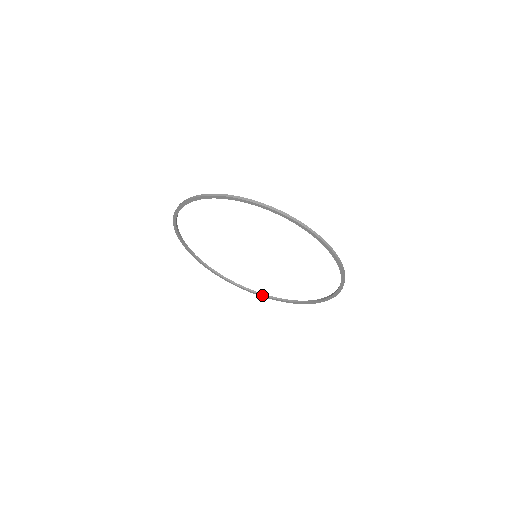
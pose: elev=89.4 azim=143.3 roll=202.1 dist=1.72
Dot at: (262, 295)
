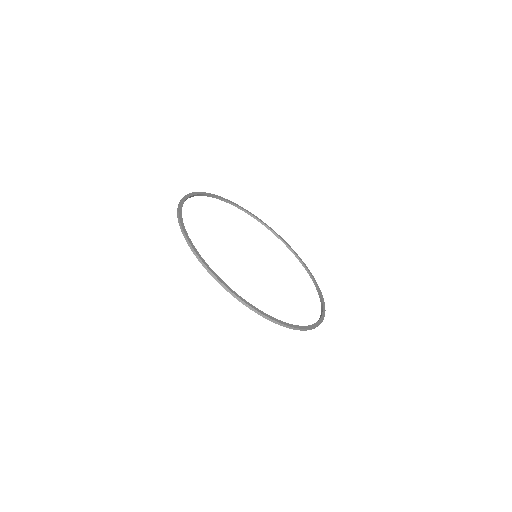
Dot at: occluded
